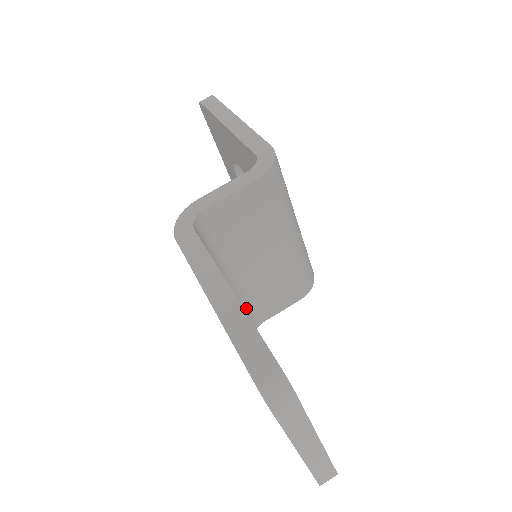
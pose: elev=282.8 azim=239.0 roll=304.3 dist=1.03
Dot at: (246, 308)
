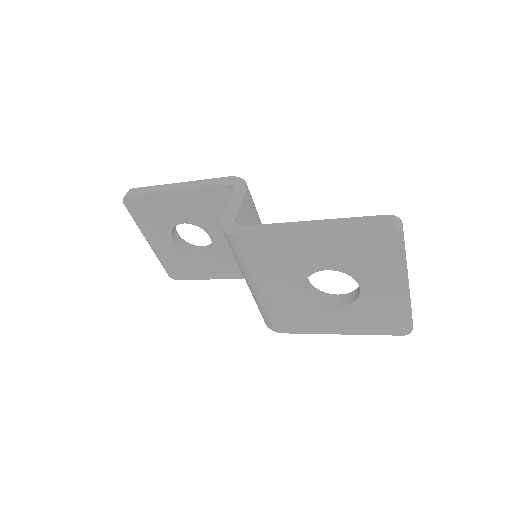
Dot at: occluded
